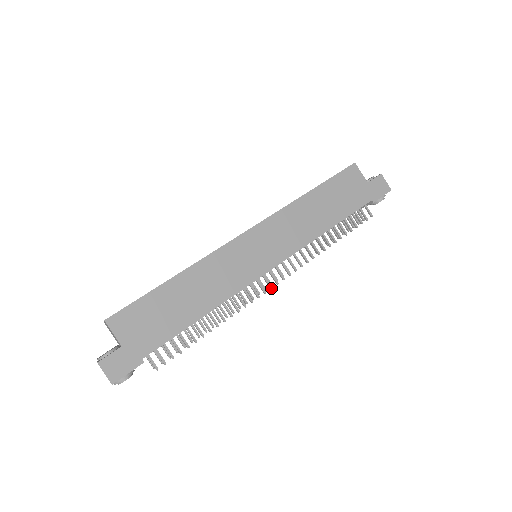
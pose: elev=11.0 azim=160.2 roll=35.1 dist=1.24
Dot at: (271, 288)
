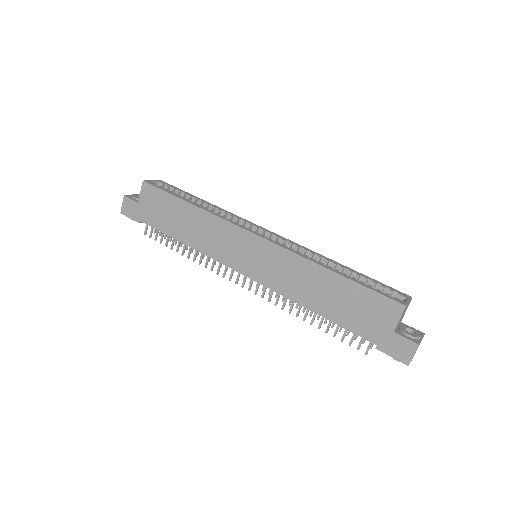
Dot at: (236, 283)
